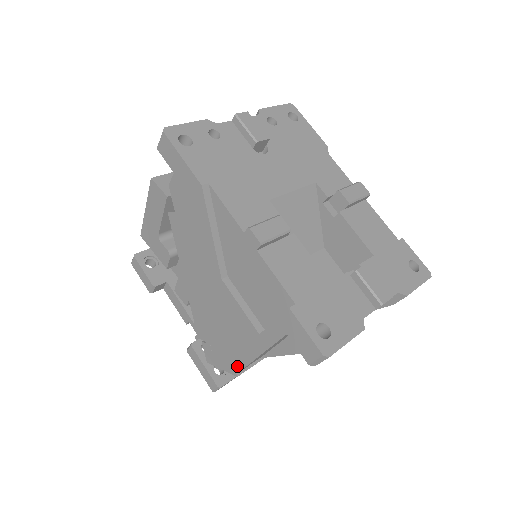
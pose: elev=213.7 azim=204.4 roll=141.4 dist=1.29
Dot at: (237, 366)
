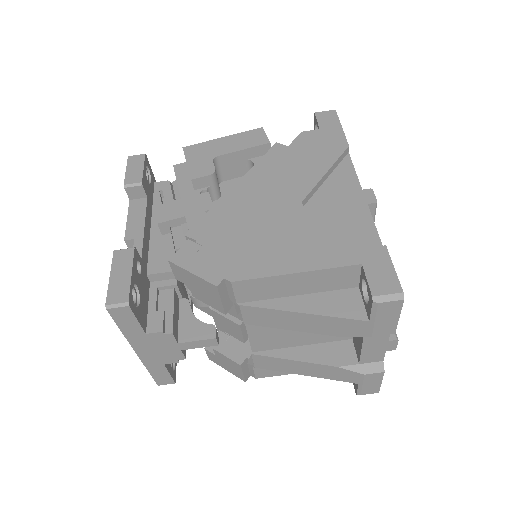
Dot at: (233, 275)
